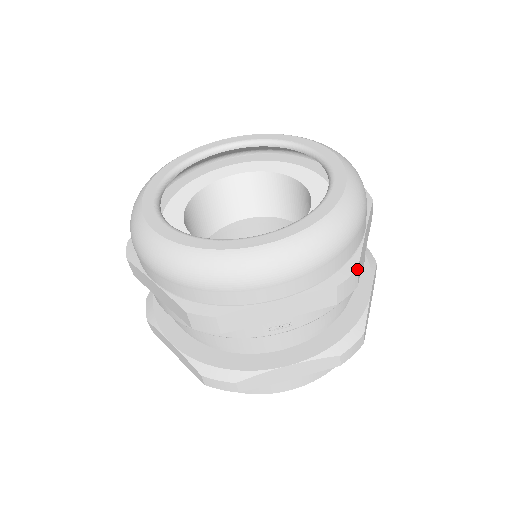
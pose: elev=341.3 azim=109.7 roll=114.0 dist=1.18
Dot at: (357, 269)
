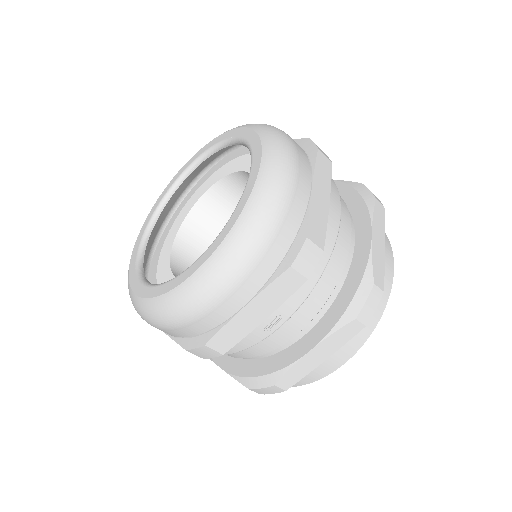
Dot at: (306, 238)
